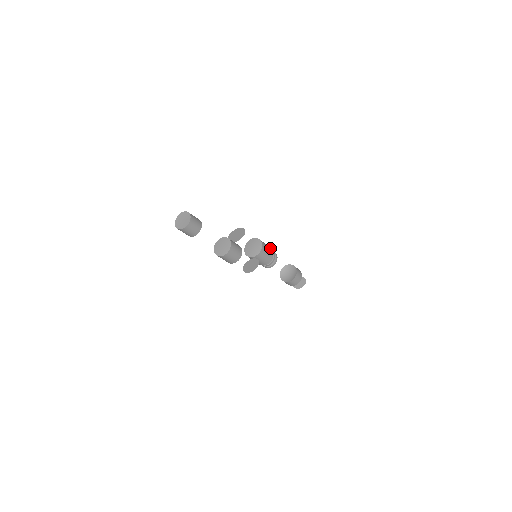
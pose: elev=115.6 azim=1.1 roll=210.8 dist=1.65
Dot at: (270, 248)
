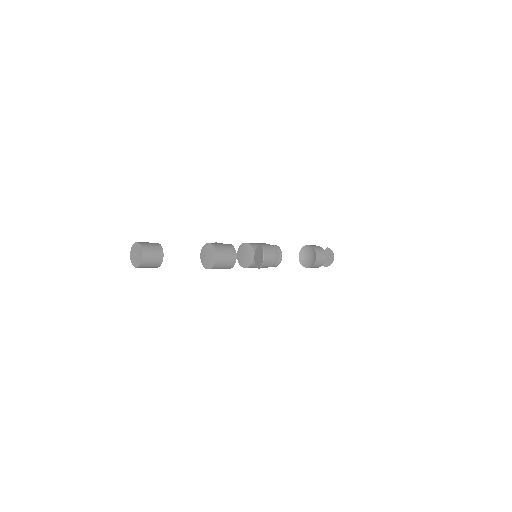
Dot at: occluded
